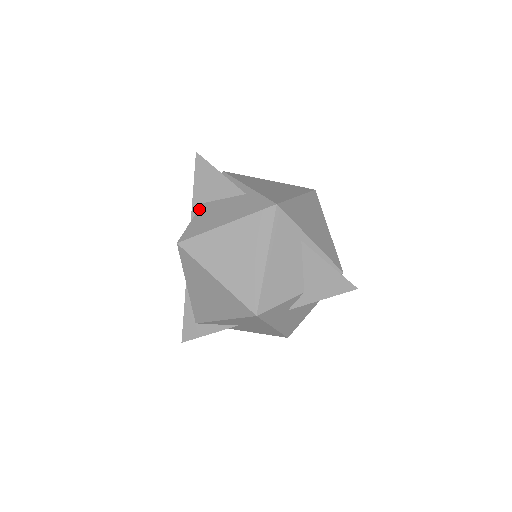
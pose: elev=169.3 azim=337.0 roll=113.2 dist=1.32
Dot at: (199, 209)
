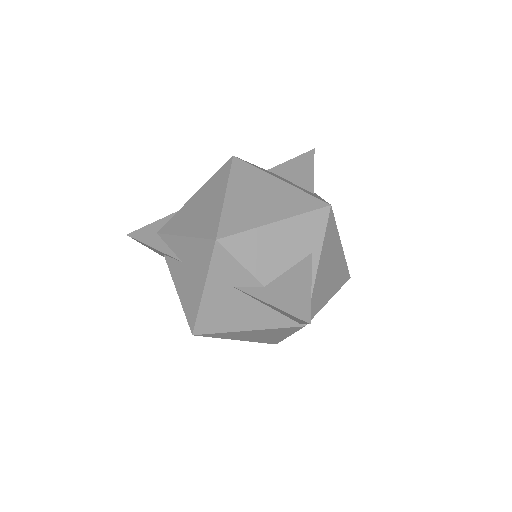
Dot at: occluded
